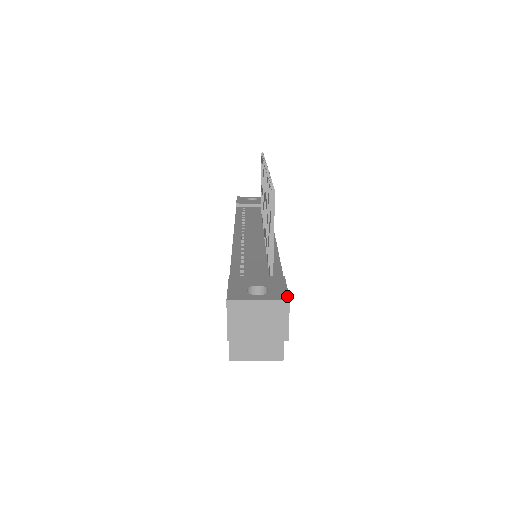
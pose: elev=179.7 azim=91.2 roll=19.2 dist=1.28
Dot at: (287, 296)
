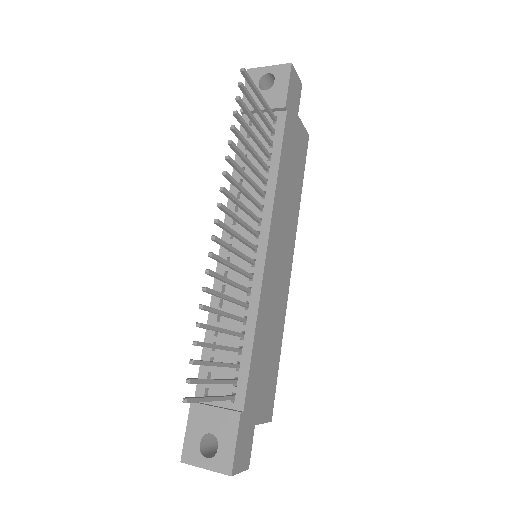
Dot at: (230, 468)
